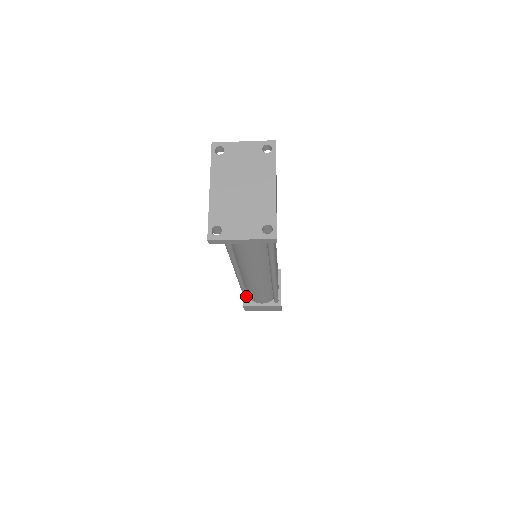
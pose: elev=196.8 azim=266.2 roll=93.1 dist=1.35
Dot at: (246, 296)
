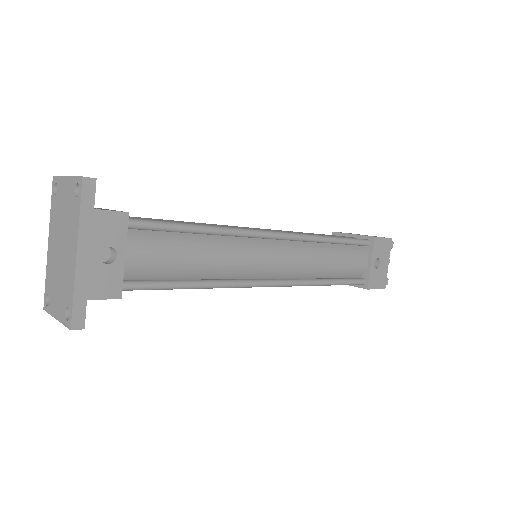
Dot at: occluded
